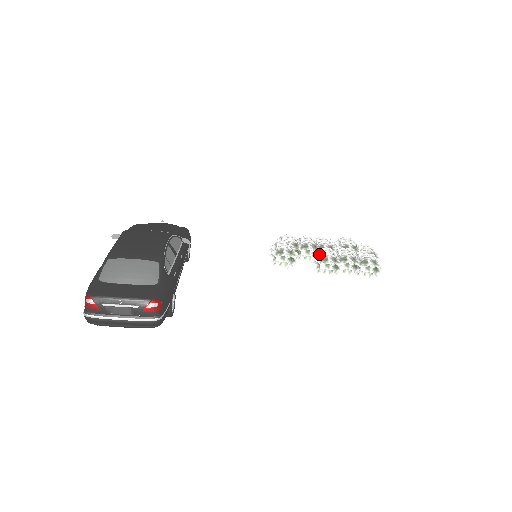
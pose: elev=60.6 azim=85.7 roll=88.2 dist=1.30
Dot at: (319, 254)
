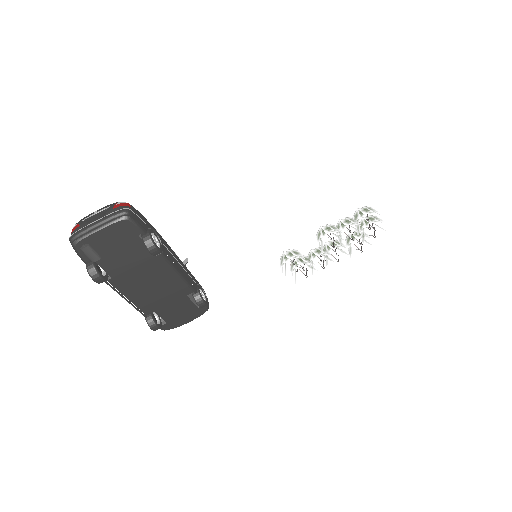
Dot at: occluded
